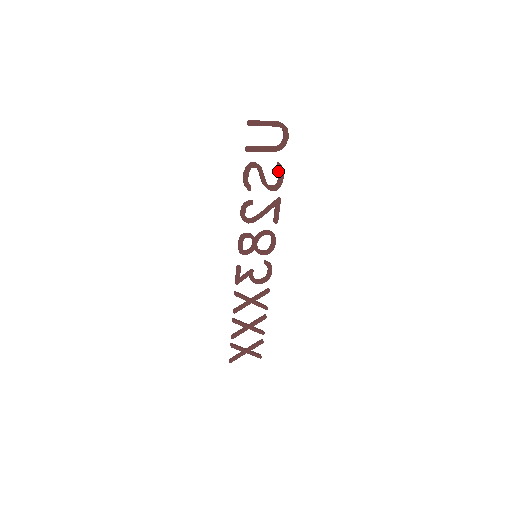
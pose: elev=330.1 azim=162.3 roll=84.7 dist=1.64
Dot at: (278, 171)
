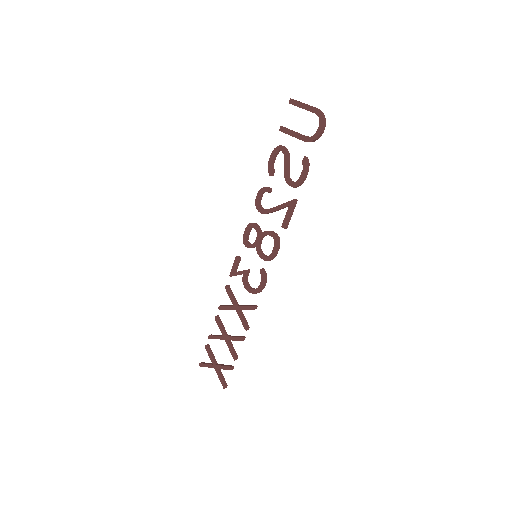
Dot at: (305, 168)
